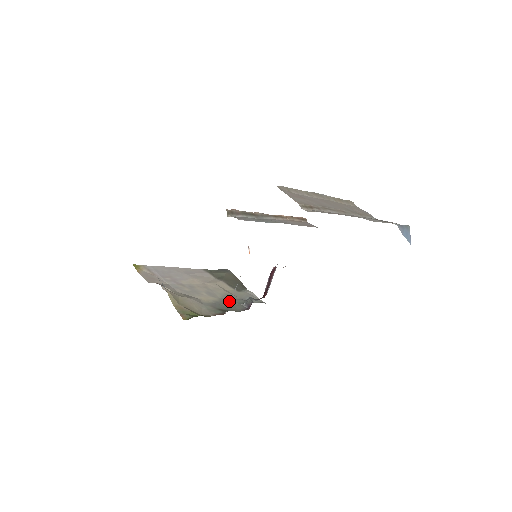
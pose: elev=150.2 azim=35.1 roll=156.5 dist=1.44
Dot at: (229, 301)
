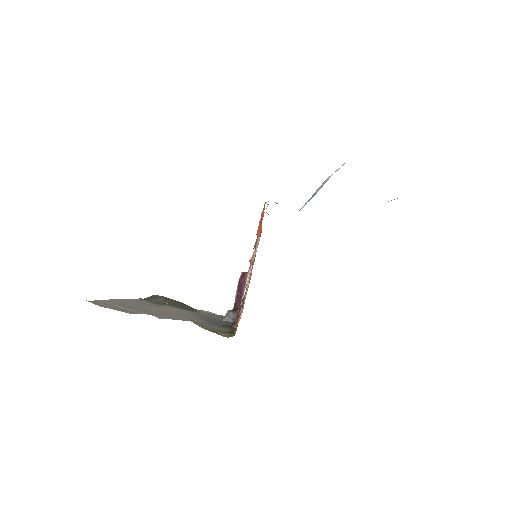
Dot at: (210, 319)
